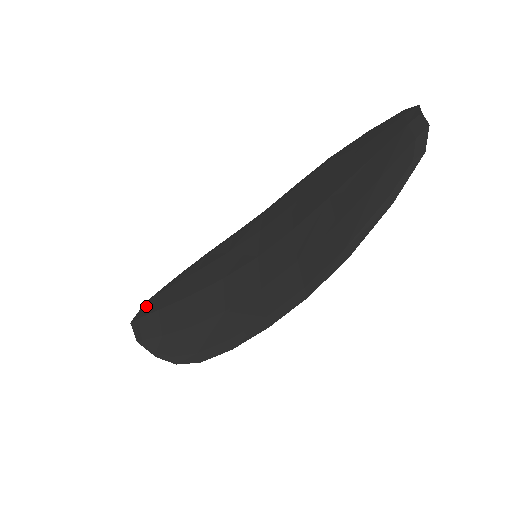
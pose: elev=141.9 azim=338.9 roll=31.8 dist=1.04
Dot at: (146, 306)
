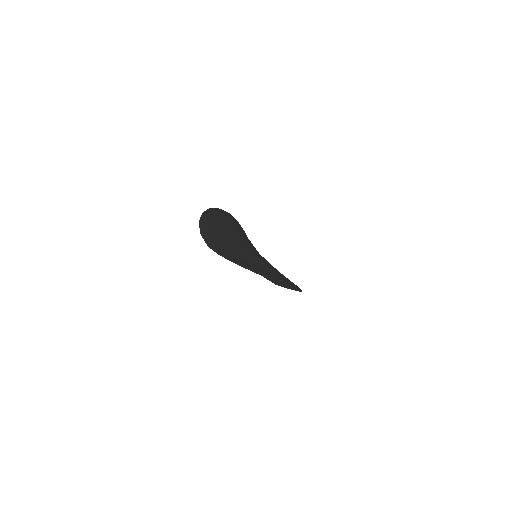
Dot at: occluded
